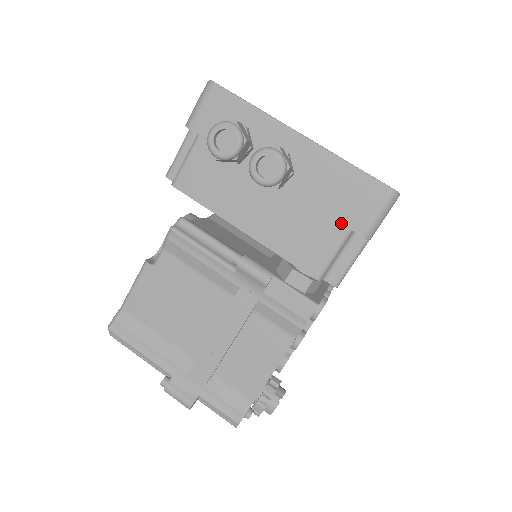
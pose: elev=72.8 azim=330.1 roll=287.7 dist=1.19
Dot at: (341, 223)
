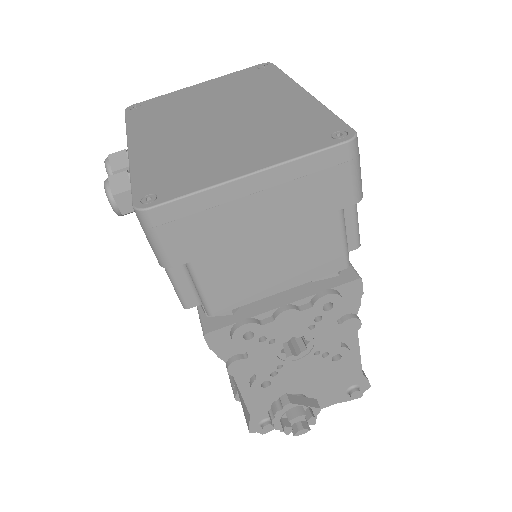
Dot at: occluded
